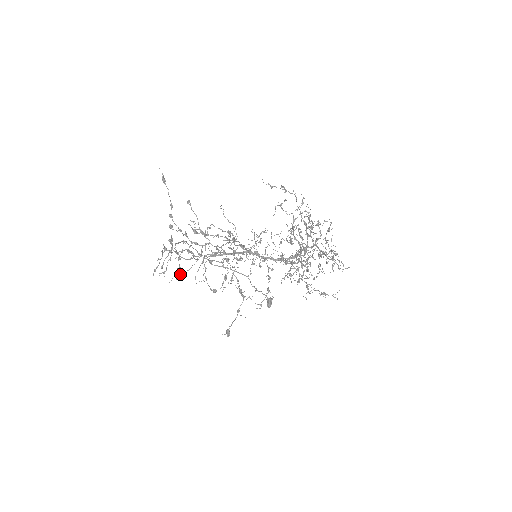
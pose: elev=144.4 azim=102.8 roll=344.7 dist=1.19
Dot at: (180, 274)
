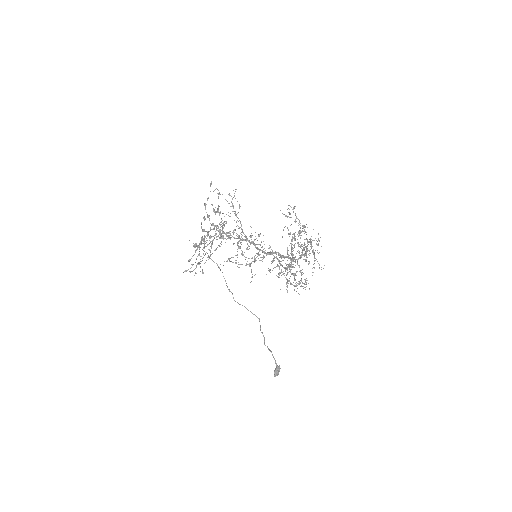
Dot at: (195, 251)
